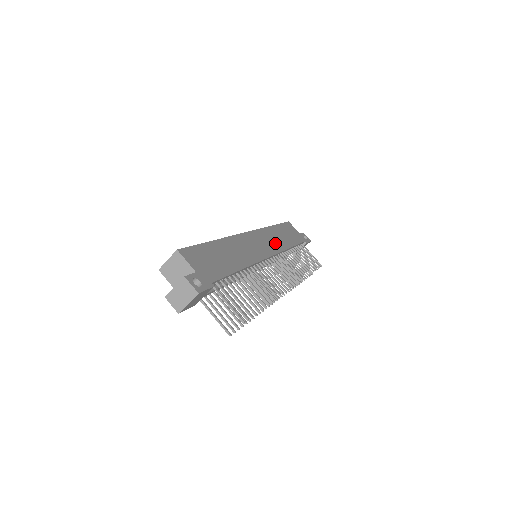
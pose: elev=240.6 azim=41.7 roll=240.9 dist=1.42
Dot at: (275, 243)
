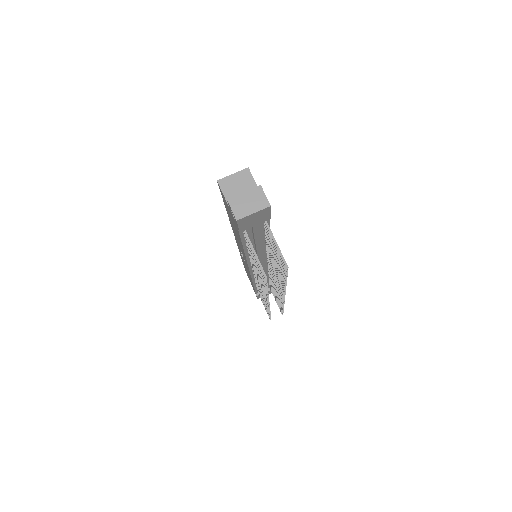
Dot at: occluded
